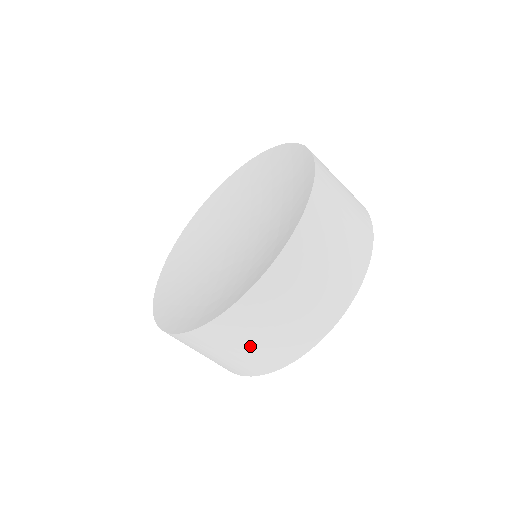
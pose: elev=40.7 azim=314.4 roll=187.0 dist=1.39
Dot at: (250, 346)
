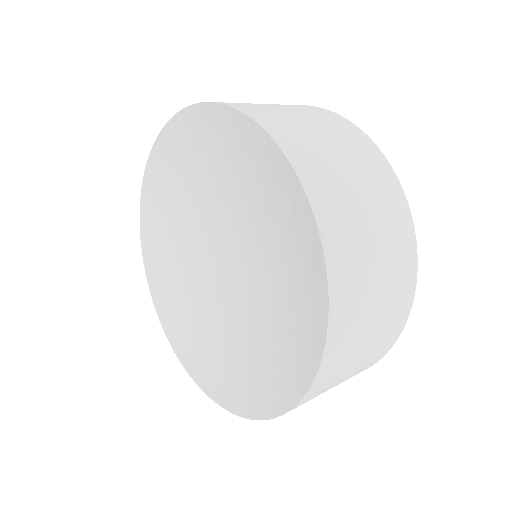
Dot at: occluded
